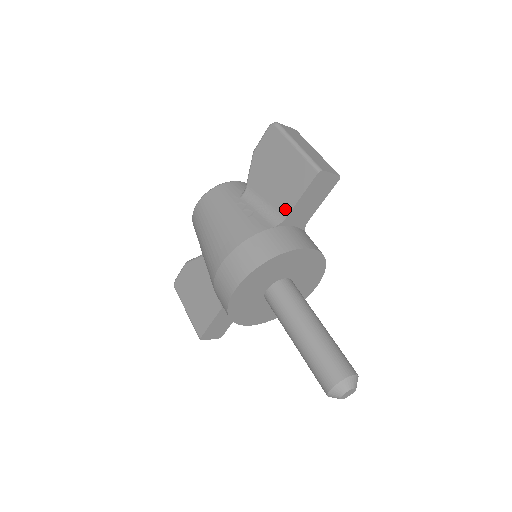
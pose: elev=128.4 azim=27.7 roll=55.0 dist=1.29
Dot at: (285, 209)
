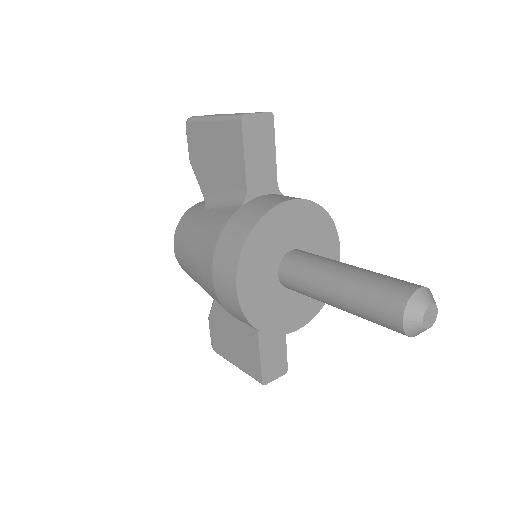
Dot at: (241, 182)
